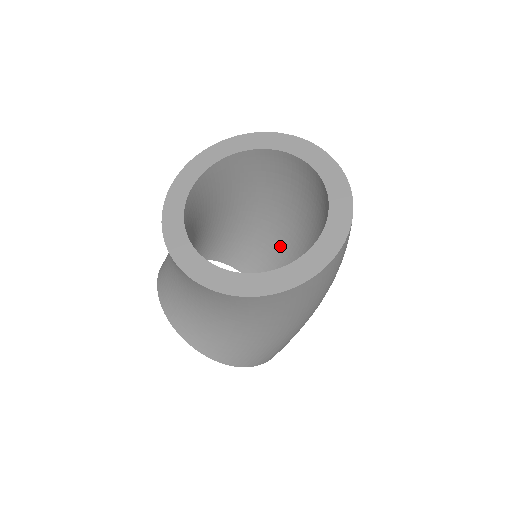
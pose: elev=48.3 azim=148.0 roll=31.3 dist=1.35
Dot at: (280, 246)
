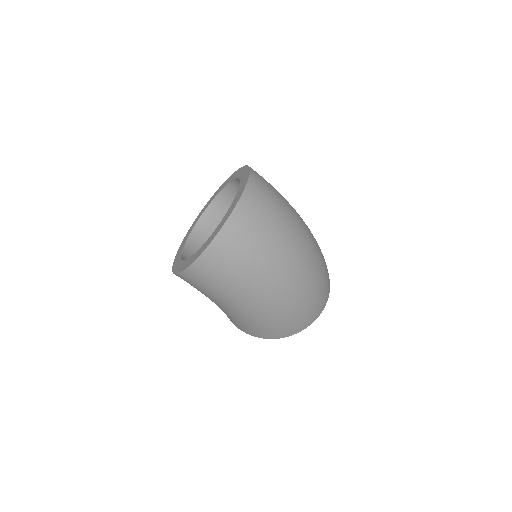
Dot at: occluded
